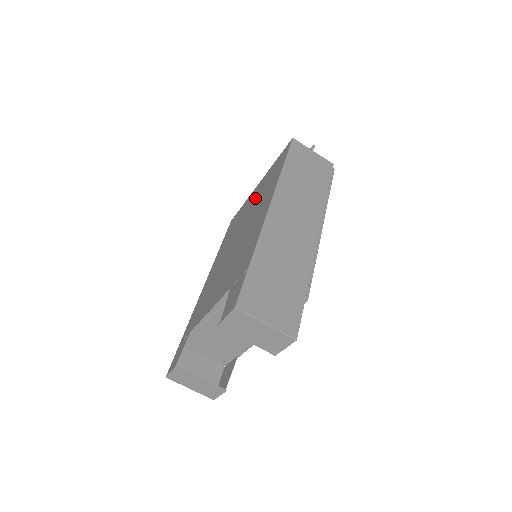
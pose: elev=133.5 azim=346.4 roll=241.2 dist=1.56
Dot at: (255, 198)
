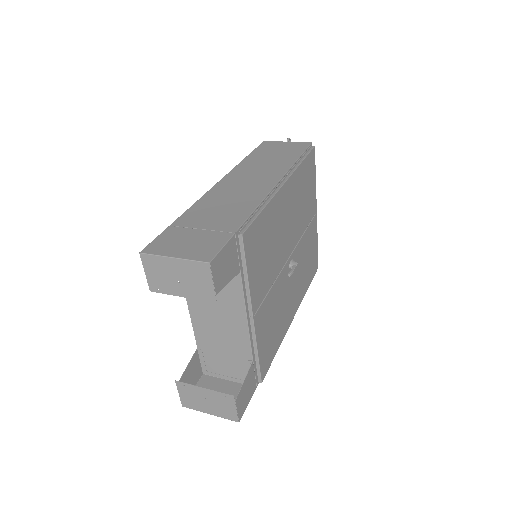
Dot at: occluded
